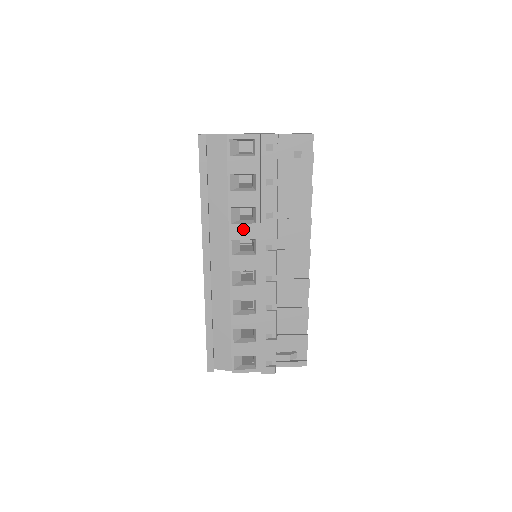
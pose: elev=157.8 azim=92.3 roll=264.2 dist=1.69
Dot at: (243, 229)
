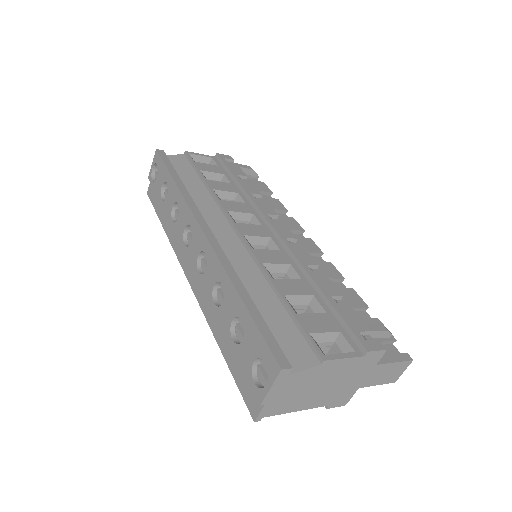
Dot at: (235, 205)
